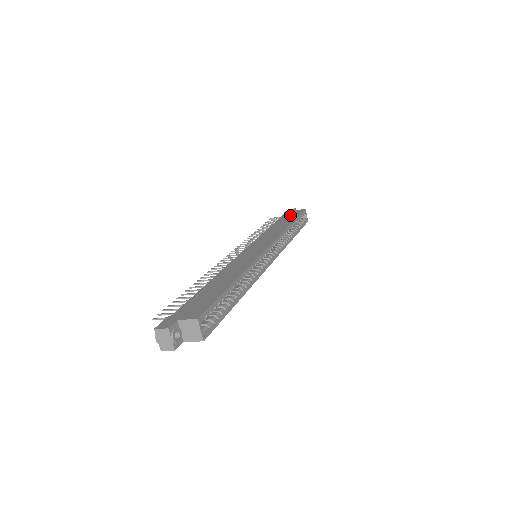
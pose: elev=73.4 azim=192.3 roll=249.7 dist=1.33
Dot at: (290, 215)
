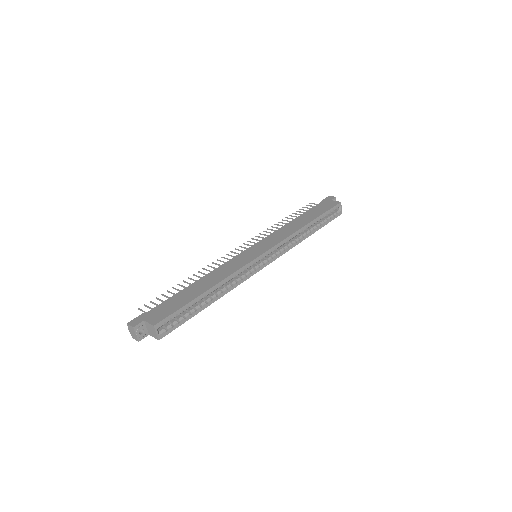
Dot at: (321, 208)
